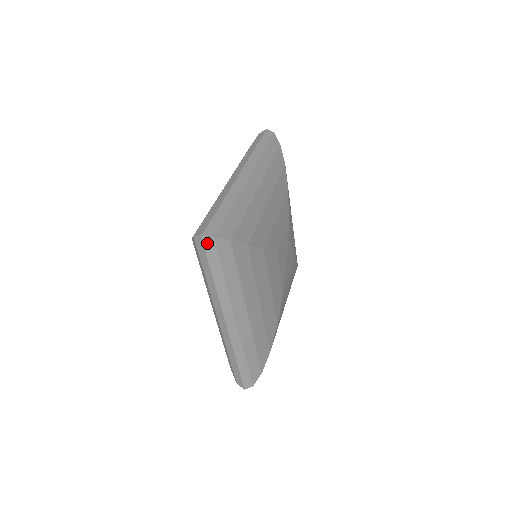
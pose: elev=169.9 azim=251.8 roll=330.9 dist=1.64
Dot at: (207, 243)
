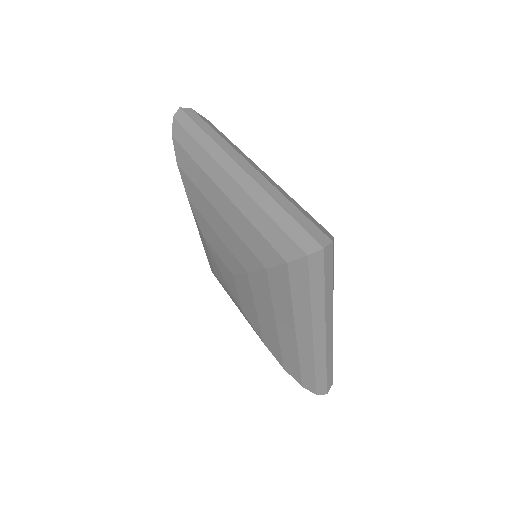
Dot at: (326, 253)
